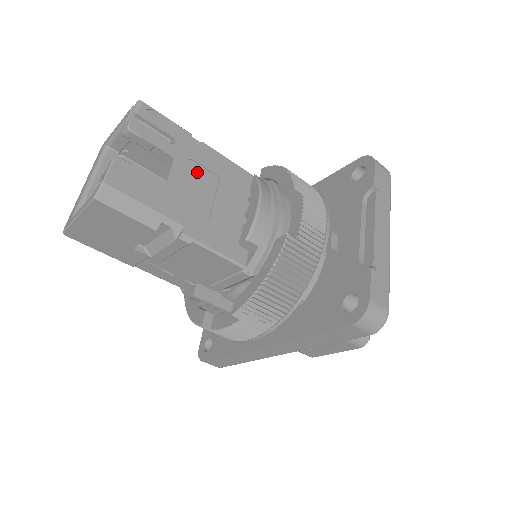
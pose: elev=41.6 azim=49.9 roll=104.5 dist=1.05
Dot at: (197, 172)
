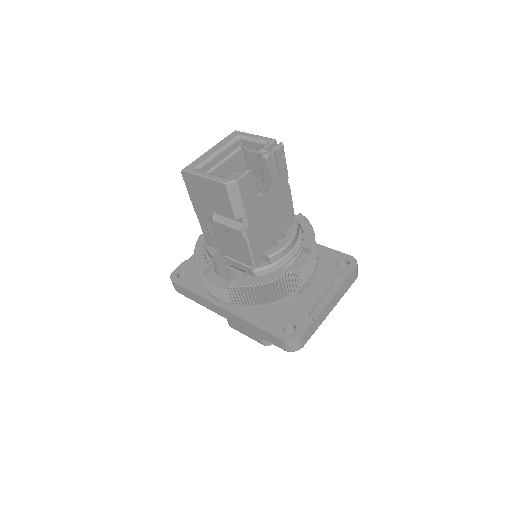
Dot at: (275, 201)
